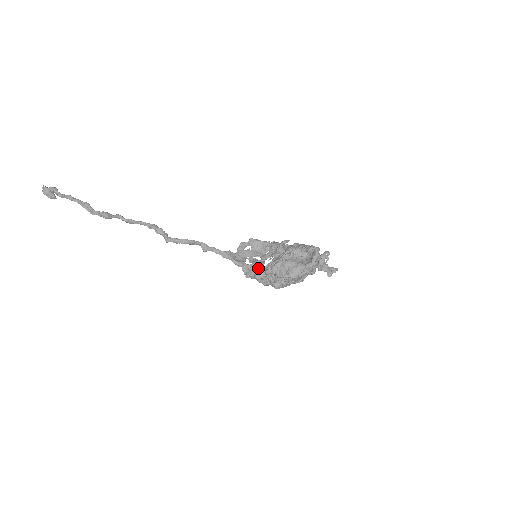
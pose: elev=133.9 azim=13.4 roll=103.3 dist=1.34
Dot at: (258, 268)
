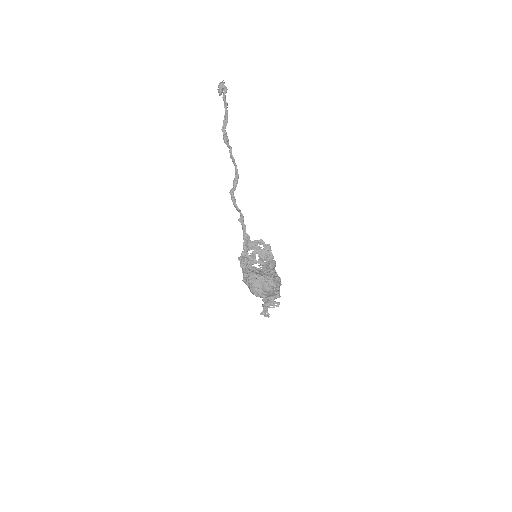
Dot at: (247, 263)
